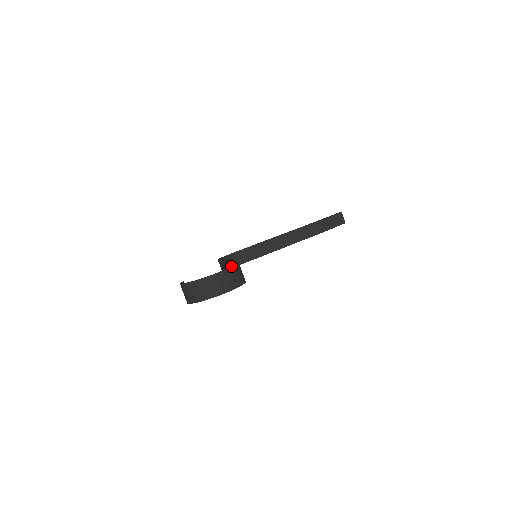
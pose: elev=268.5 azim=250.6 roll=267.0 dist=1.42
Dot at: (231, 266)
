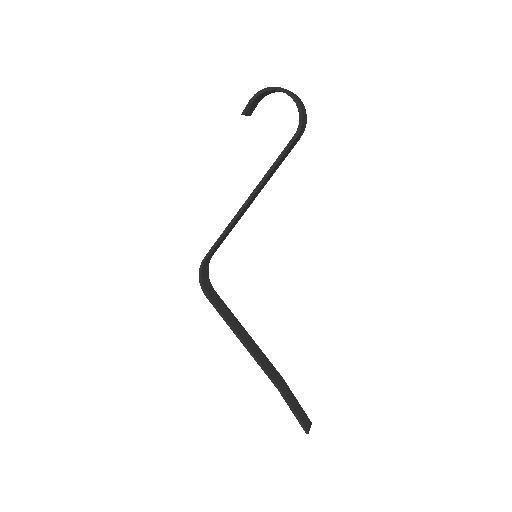
Dot at: occluded
